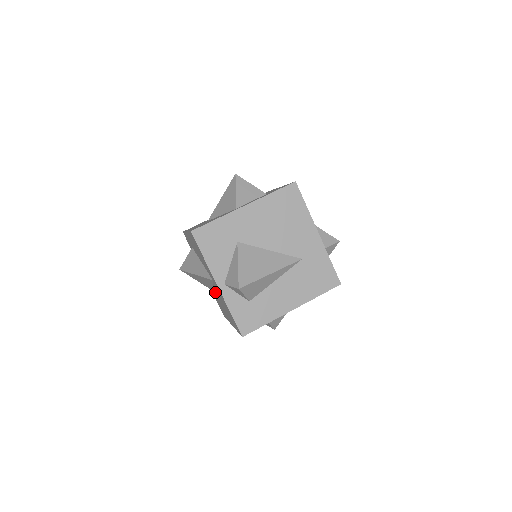
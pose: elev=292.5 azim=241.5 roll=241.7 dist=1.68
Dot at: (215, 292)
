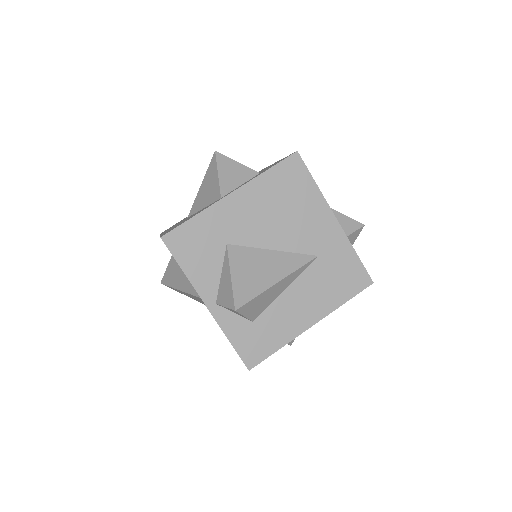
Dot at: occluded
